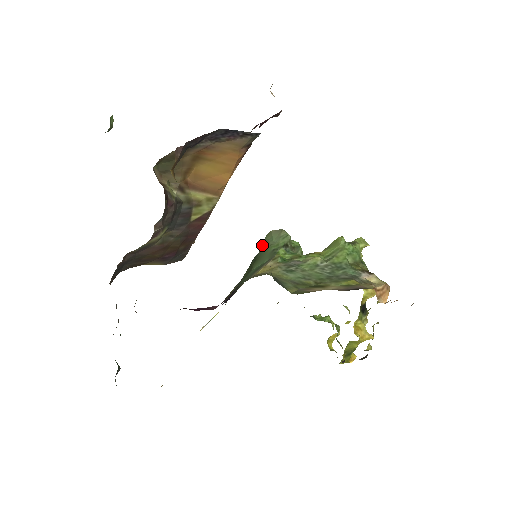
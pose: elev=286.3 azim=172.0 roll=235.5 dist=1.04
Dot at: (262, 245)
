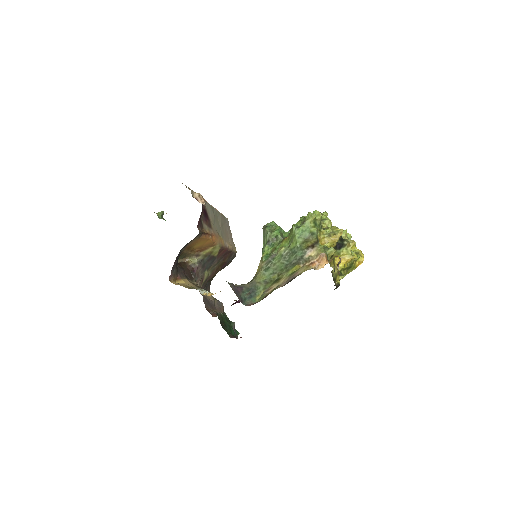
Dot at: occluded
